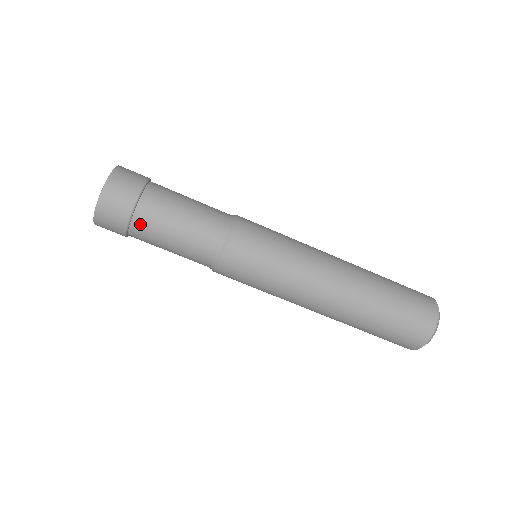
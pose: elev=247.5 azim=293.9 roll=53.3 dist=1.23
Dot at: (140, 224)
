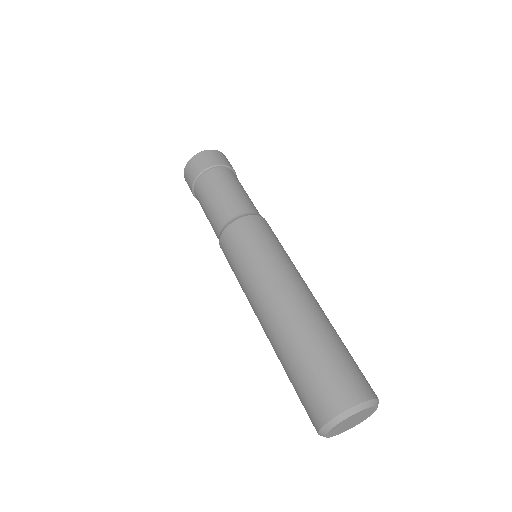
Dot at: (230, 172)
